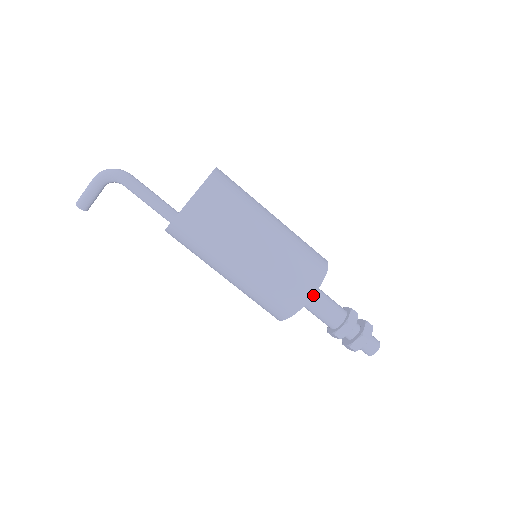
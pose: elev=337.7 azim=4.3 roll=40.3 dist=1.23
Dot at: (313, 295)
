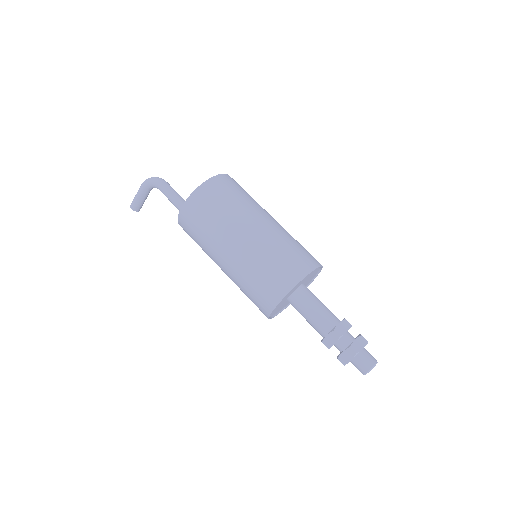
Dot at: occluded
